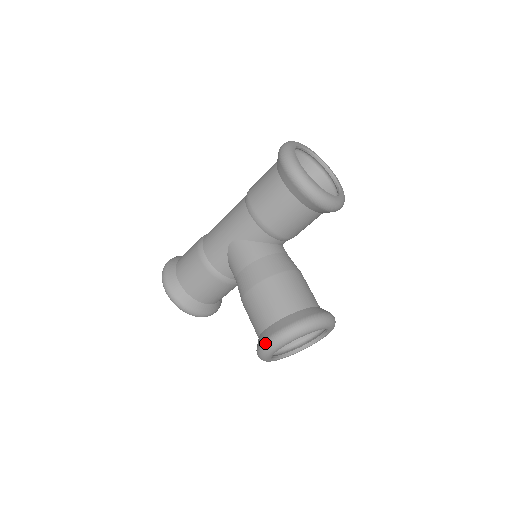
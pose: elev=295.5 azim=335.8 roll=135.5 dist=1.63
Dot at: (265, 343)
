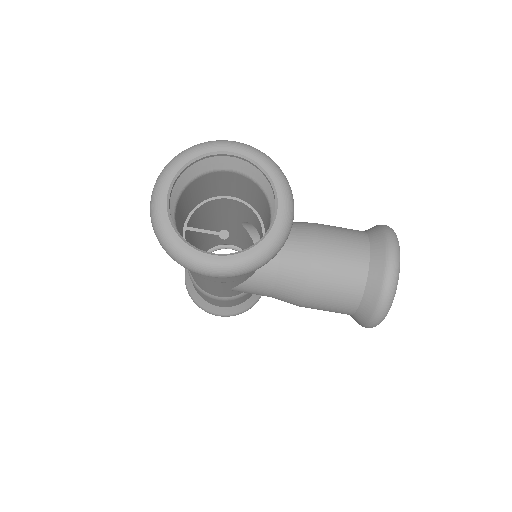
Dot at: occluded
